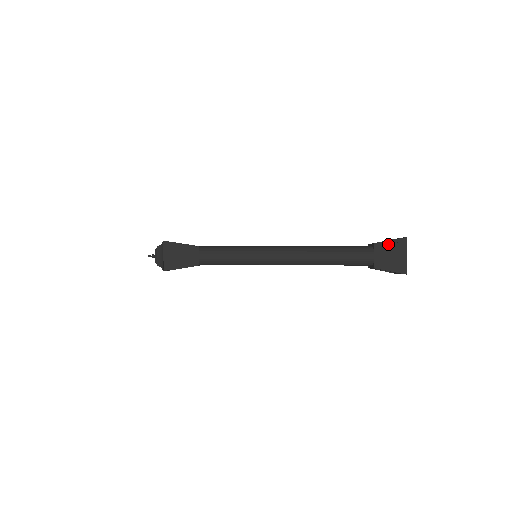
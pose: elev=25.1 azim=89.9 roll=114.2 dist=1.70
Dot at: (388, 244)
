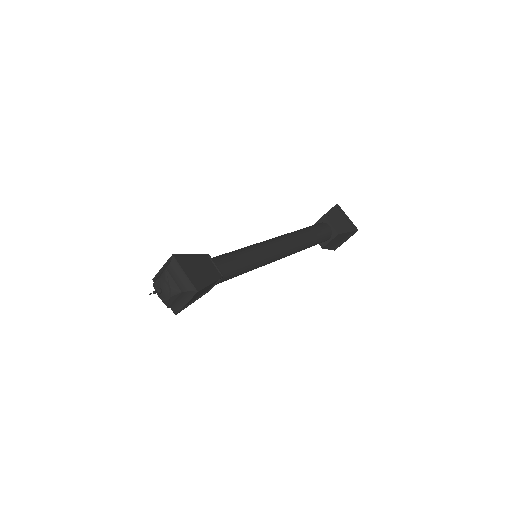
Dot at: (345, 234)
